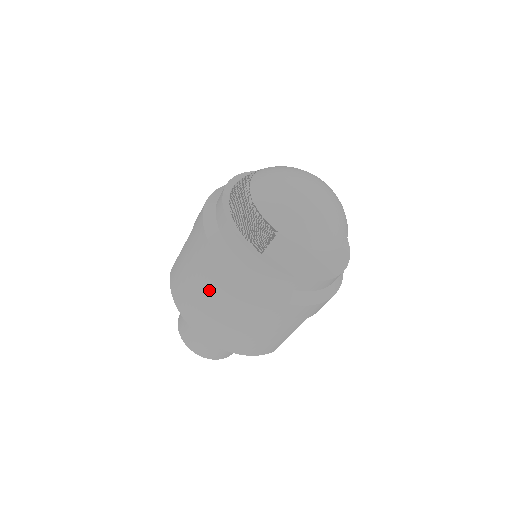
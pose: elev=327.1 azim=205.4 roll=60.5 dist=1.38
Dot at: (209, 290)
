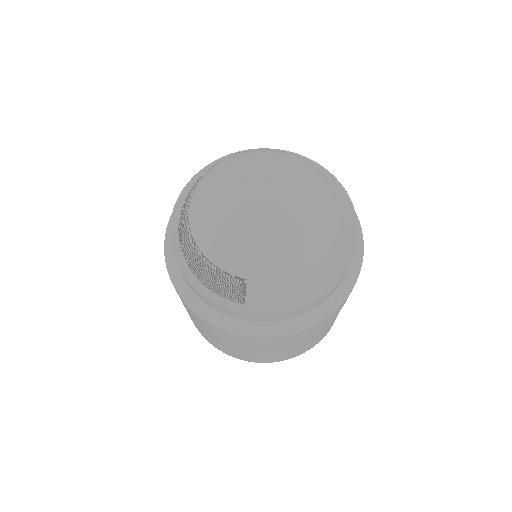
Dot at: (221, 339)
